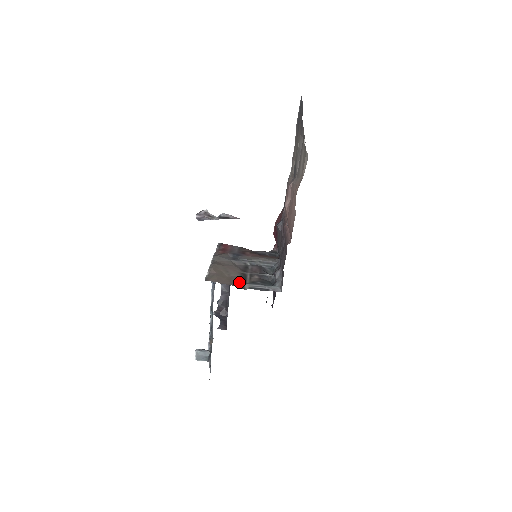
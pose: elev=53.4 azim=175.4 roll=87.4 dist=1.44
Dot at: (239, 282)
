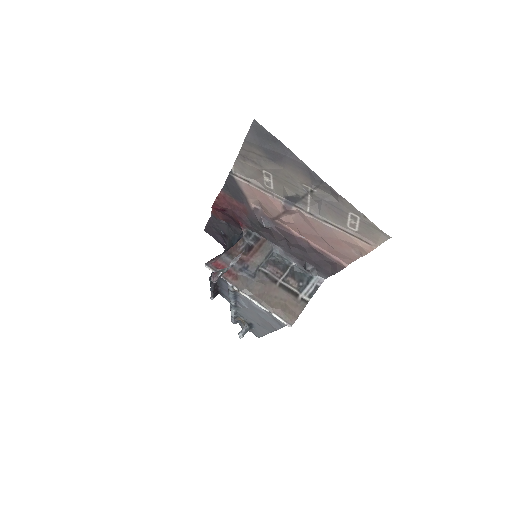
Dot at: (297, 299)
